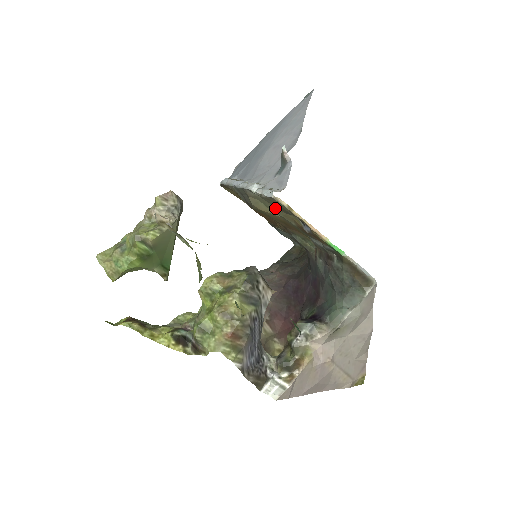
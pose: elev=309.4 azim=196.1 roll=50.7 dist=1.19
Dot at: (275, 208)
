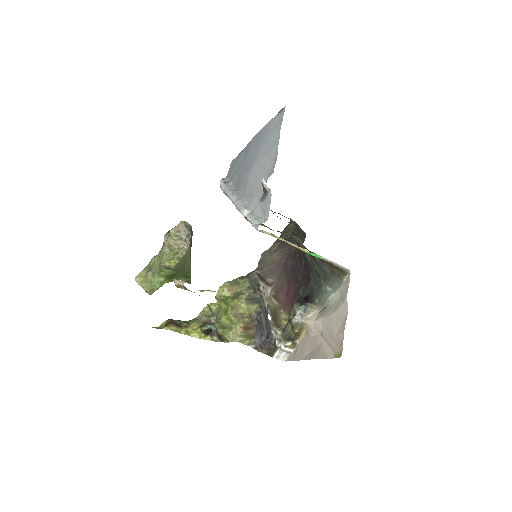
Dot at: occluded
